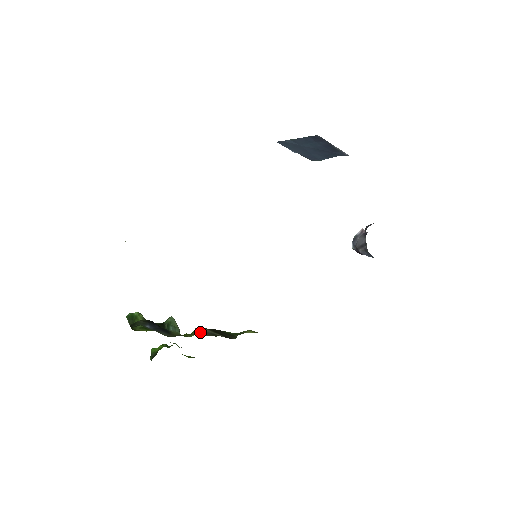
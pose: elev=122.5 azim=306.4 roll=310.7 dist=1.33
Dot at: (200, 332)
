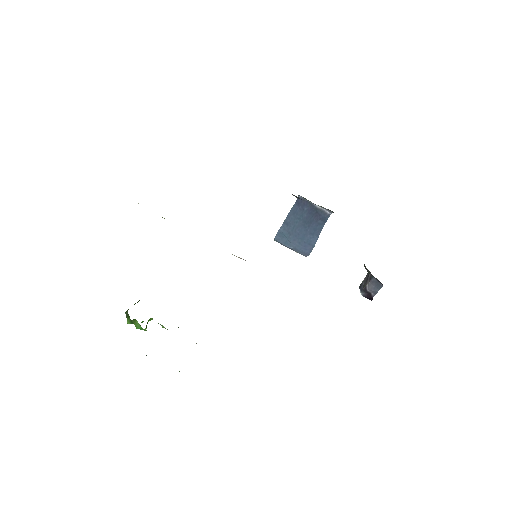
Dot at: occluded
